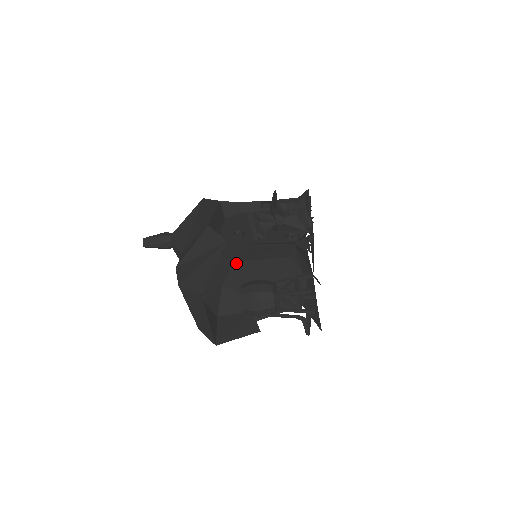
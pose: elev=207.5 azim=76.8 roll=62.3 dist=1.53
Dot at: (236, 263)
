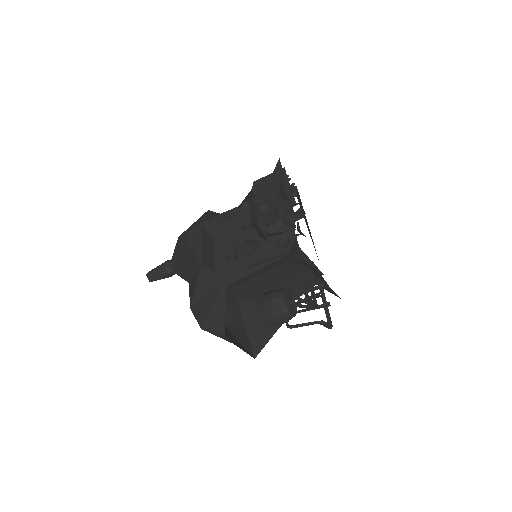
Dot at: (242, 284)
